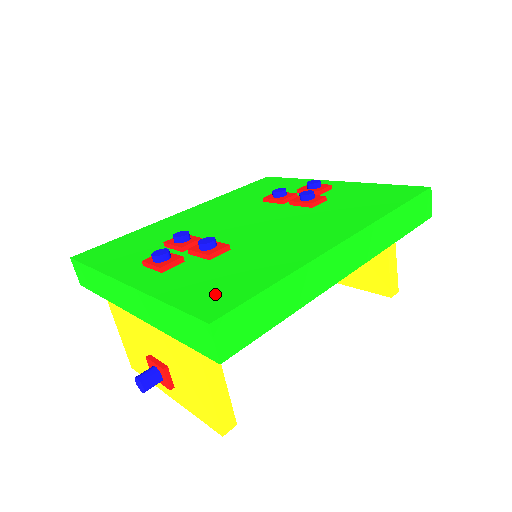
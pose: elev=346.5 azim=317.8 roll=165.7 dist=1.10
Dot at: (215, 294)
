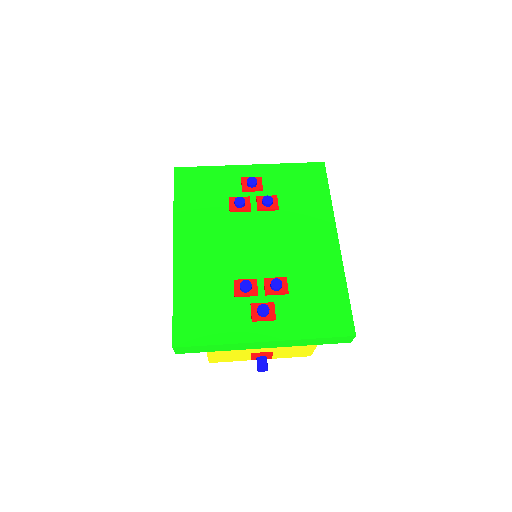
Dot at: (332, 317)
